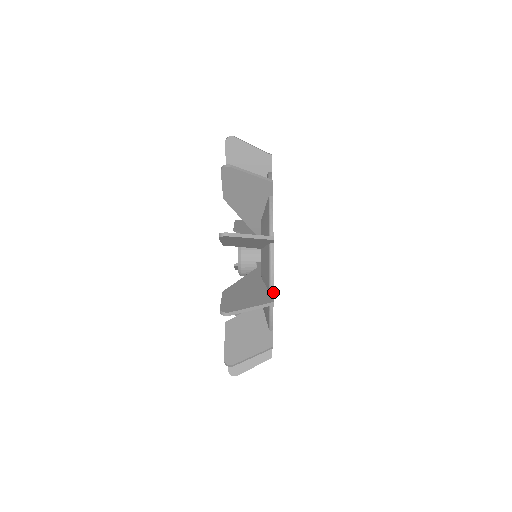
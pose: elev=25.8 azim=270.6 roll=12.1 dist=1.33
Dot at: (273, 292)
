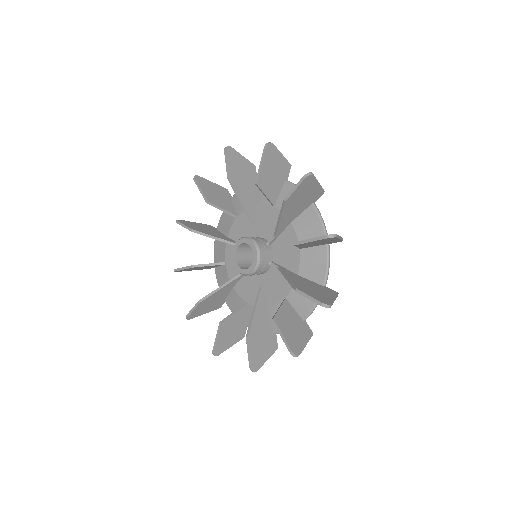
Dot at: occluded
